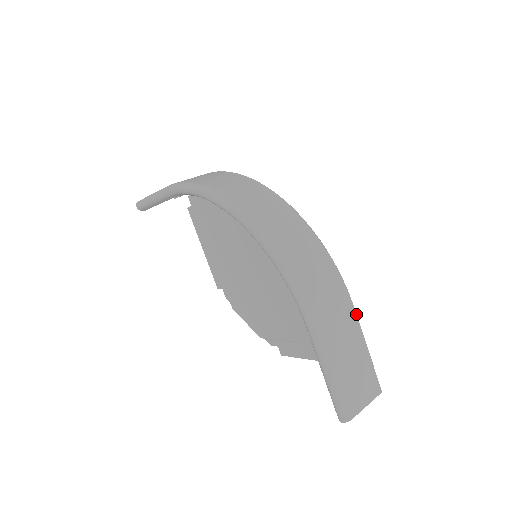
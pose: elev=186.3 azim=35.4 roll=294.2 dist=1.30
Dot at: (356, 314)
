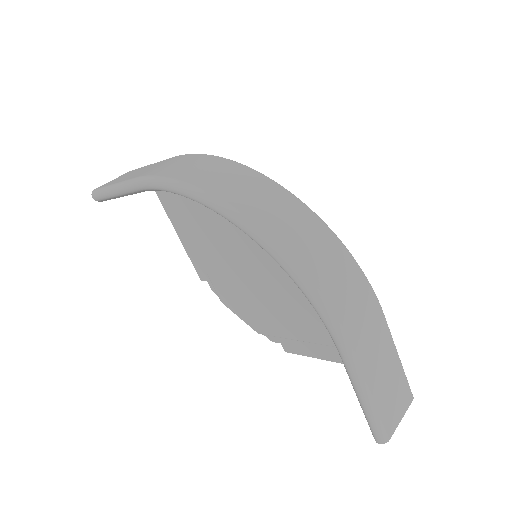
Dot at: occluded
